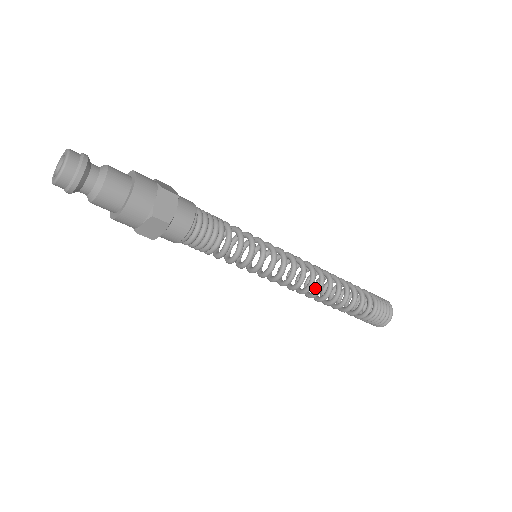
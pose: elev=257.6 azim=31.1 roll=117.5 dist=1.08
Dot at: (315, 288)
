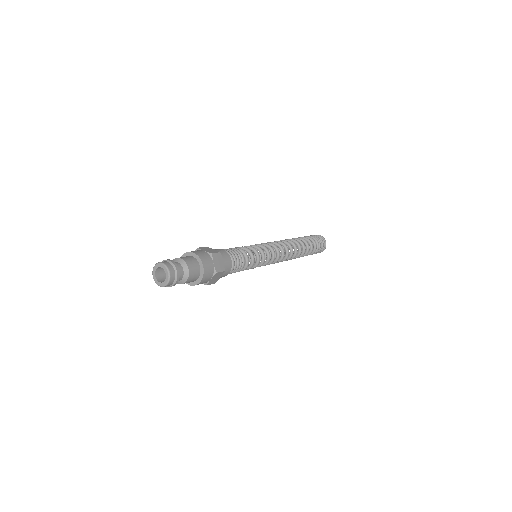
Dot at: occluded
